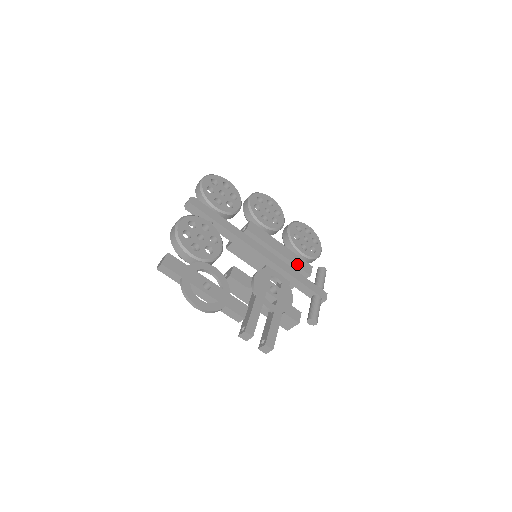
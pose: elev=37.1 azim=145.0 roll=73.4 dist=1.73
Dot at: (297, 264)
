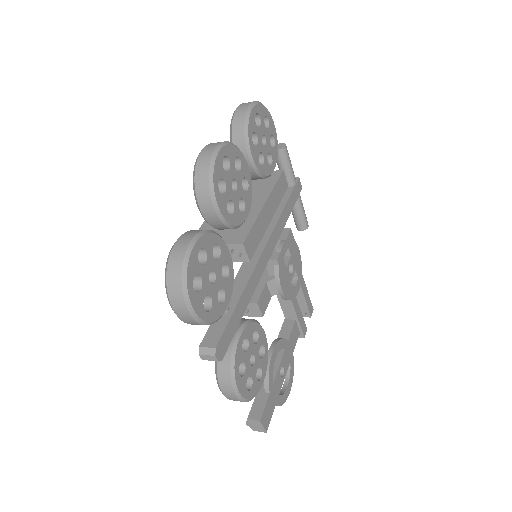
Dot at: (280, 199)
